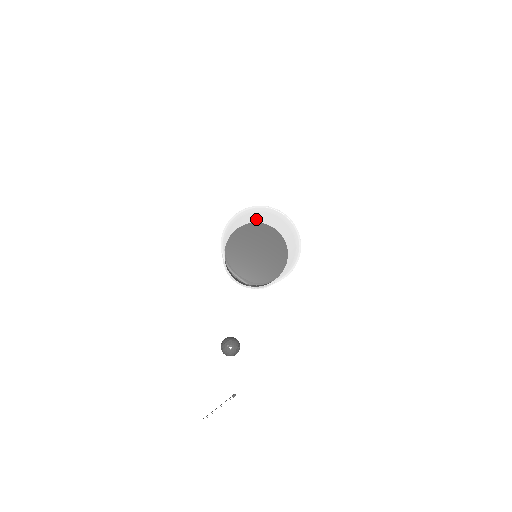
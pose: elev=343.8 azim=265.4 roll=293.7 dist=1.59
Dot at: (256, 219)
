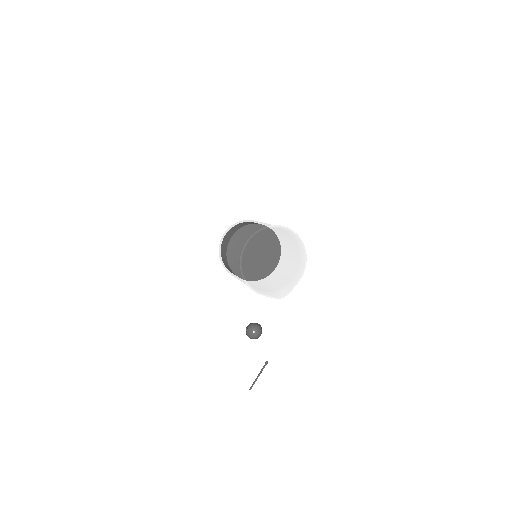
Dot at: occluded
